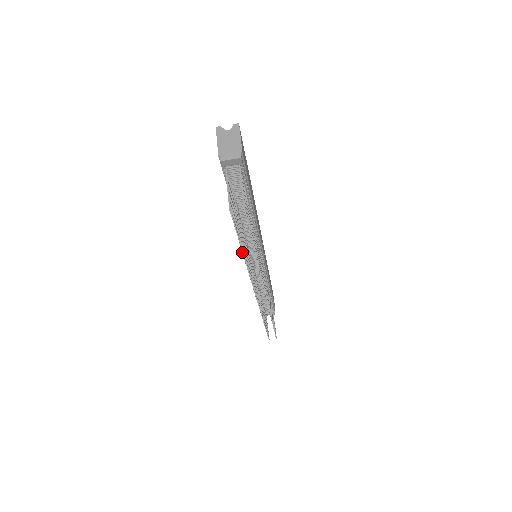
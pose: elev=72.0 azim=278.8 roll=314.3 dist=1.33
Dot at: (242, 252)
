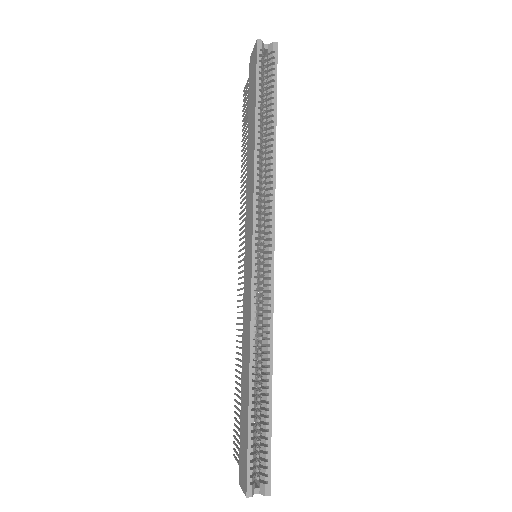
Dot at: occluded
